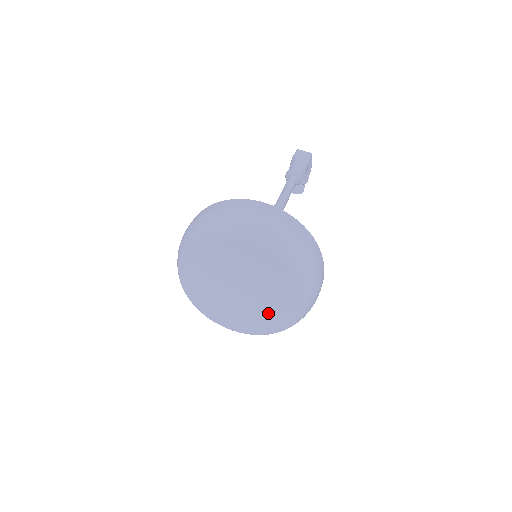
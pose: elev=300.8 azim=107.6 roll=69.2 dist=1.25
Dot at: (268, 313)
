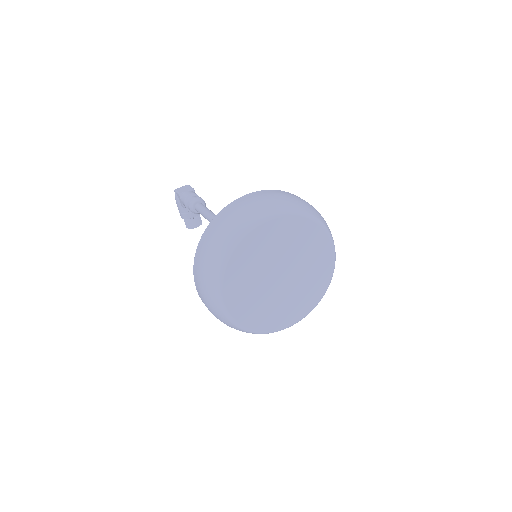
Dot at: (312, 280)
